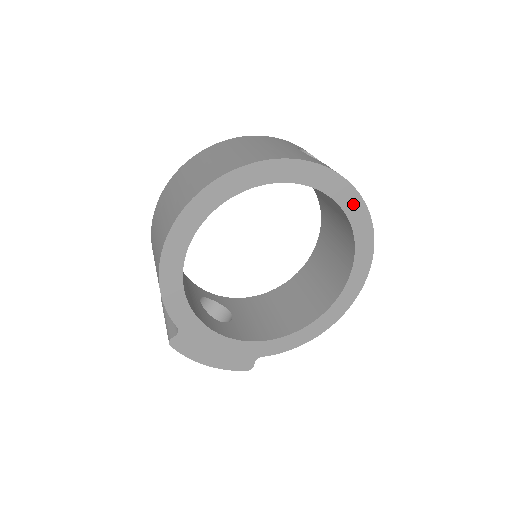
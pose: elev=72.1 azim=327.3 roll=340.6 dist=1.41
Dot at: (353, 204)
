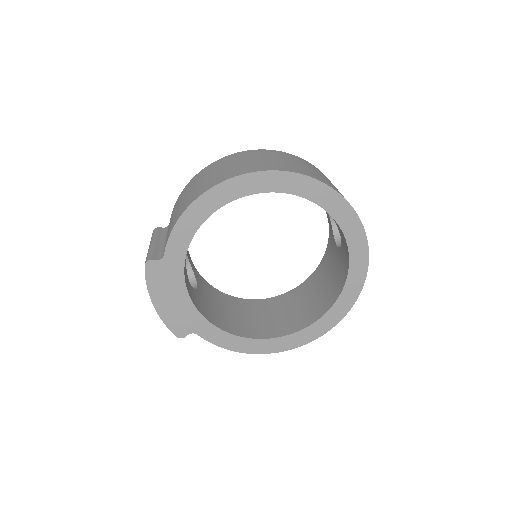
Dot at: (358, 273)
